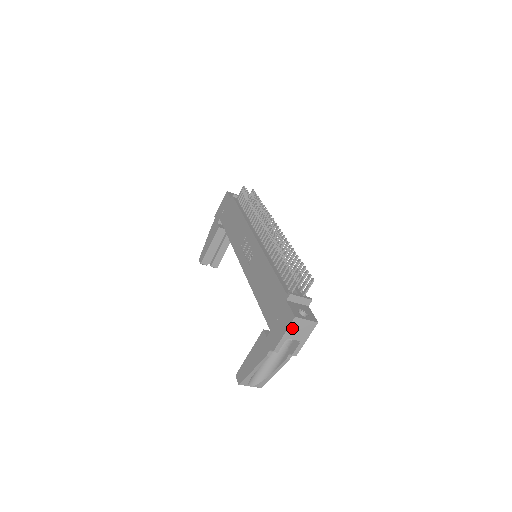
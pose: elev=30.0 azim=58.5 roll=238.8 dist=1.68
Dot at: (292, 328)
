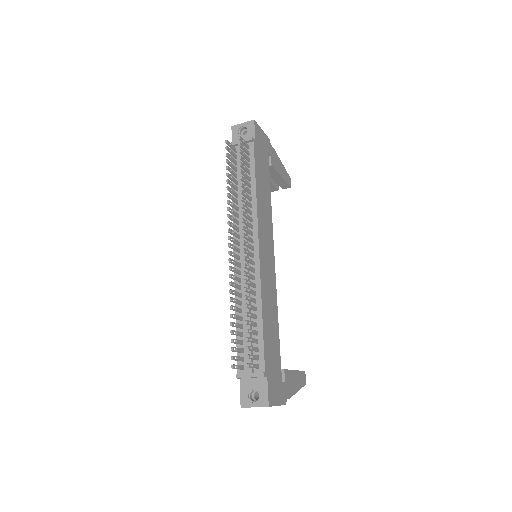
Dot at: occluded
